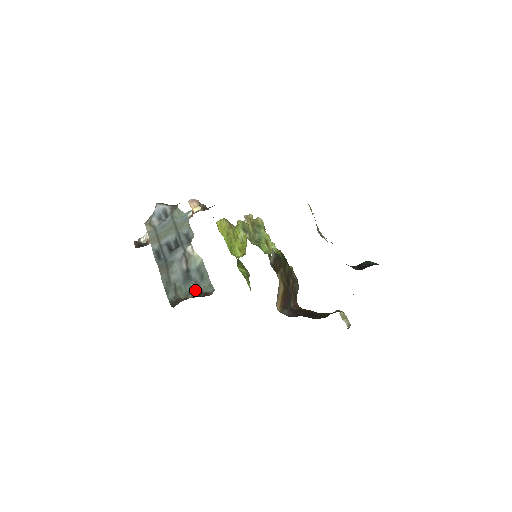
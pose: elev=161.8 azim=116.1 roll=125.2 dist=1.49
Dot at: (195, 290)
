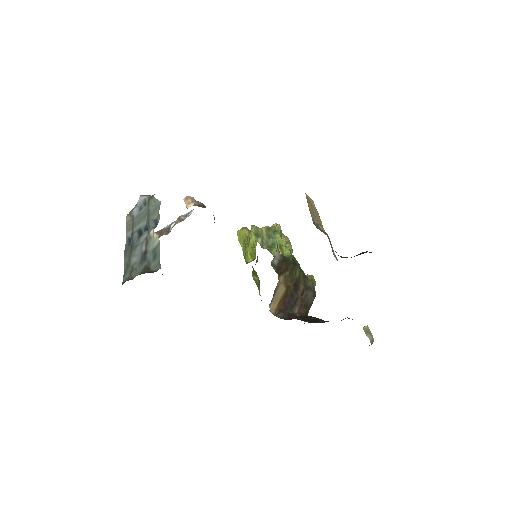
Dot at: (144, 269)
